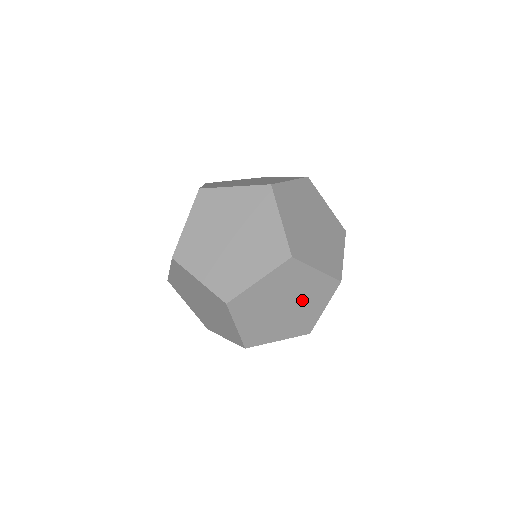
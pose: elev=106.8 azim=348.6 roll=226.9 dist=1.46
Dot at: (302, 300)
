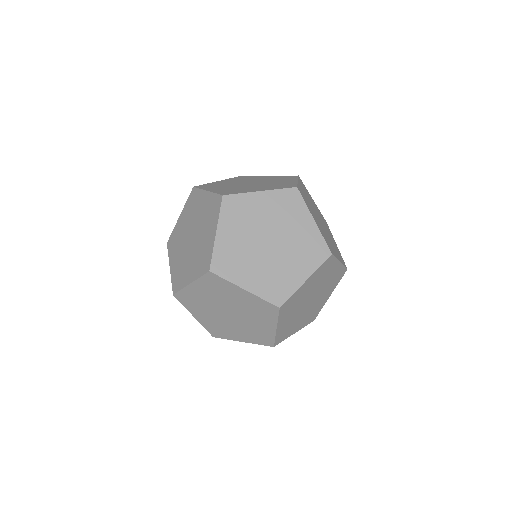
Dot at: (245, 313)
